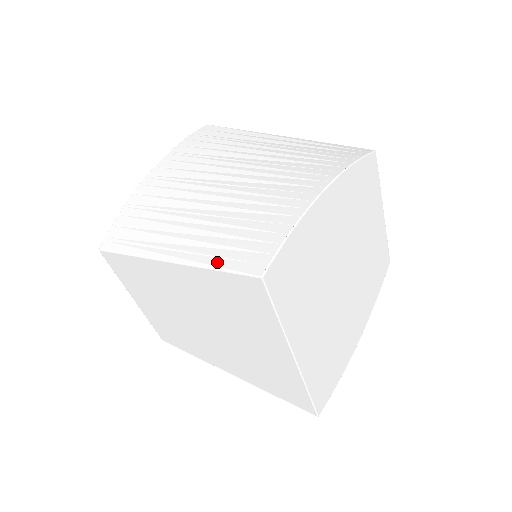
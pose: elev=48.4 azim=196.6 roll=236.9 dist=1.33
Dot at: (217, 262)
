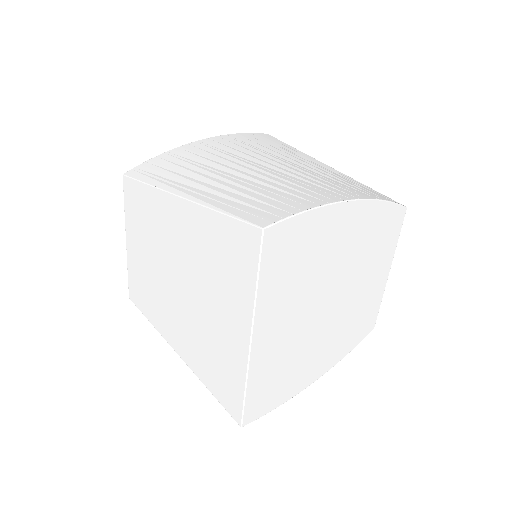
Dot at: (227, 208)
